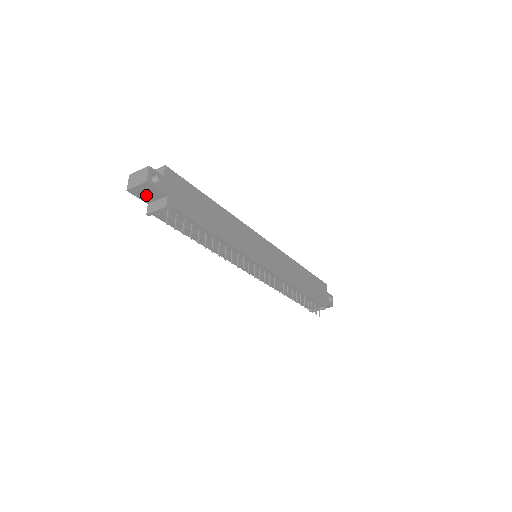
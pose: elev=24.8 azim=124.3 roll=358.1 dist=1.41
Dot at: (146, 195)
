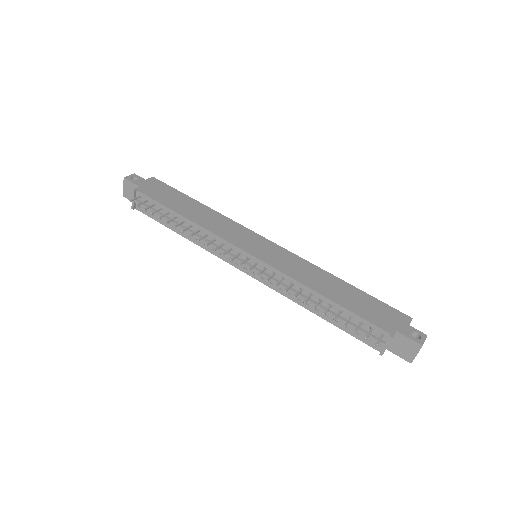
Dot at: occluded
